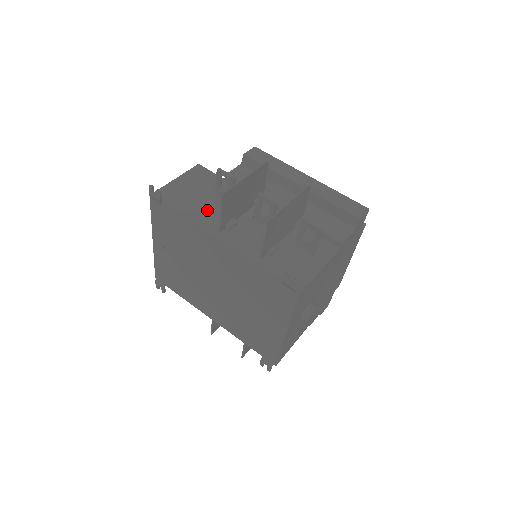
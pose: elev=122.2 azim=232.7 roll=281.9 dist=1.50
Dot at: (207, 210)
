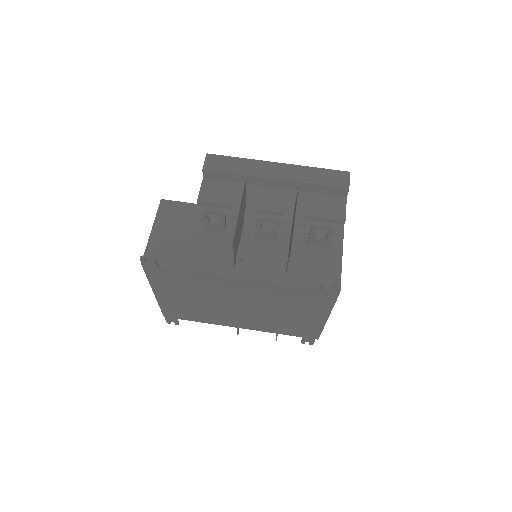
Dot at: (206, 250)
